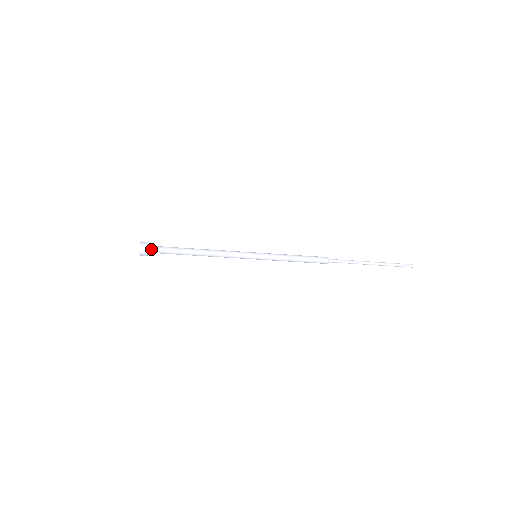
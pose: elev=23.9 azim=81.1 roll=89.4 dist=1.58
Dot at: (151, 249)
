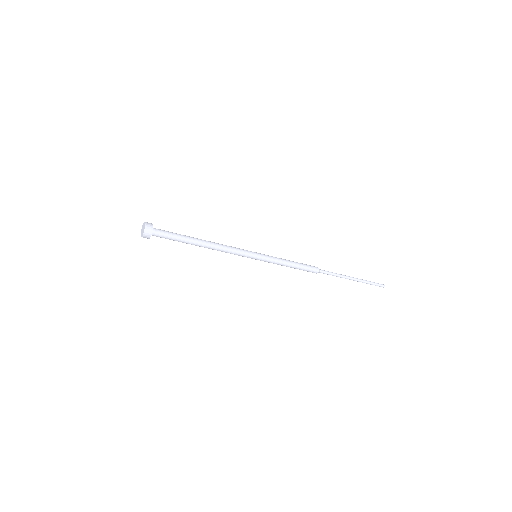
Dot at: (156, 230)
